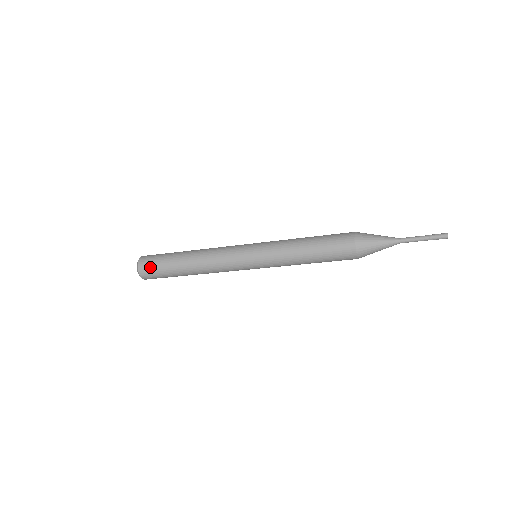
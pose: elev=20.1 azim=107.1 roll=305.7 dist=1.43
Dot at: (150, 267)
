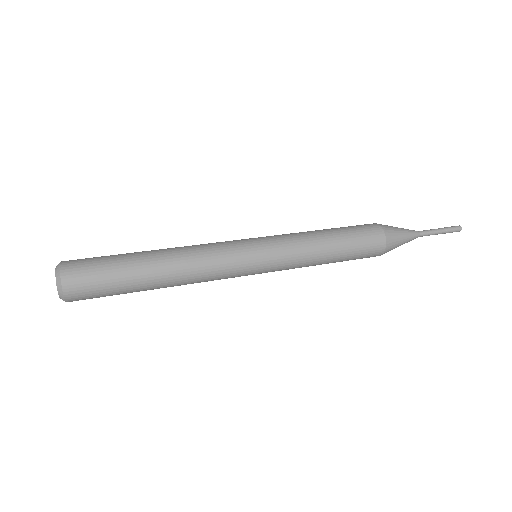
Dot at: (87, 280)
